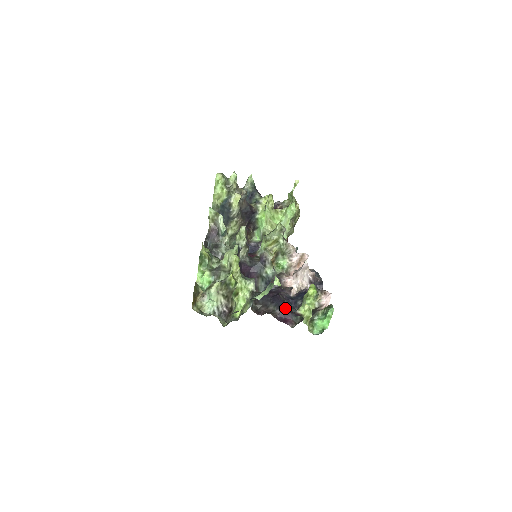
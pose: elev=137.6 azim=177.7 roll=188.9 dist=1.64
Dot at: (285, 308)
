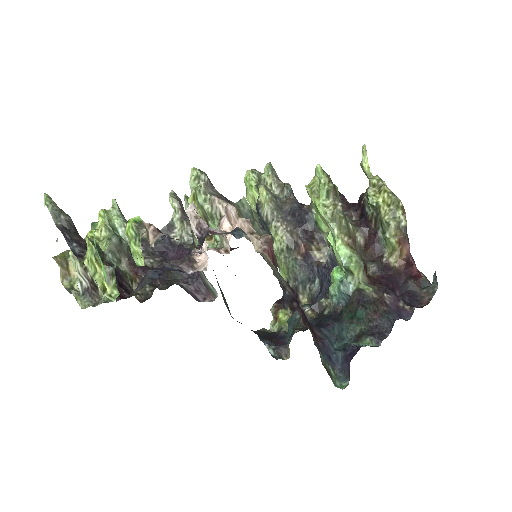
Dot at: (142, 279)
